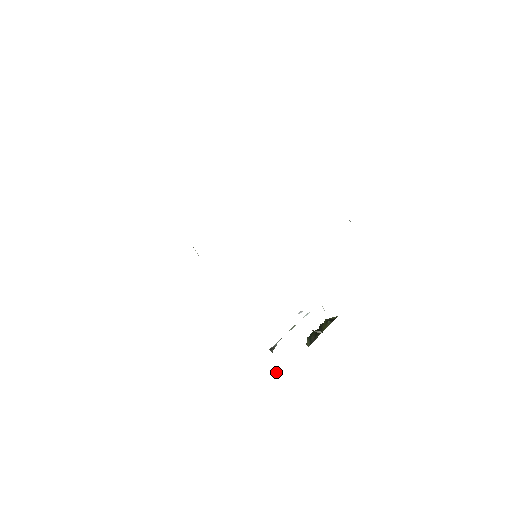
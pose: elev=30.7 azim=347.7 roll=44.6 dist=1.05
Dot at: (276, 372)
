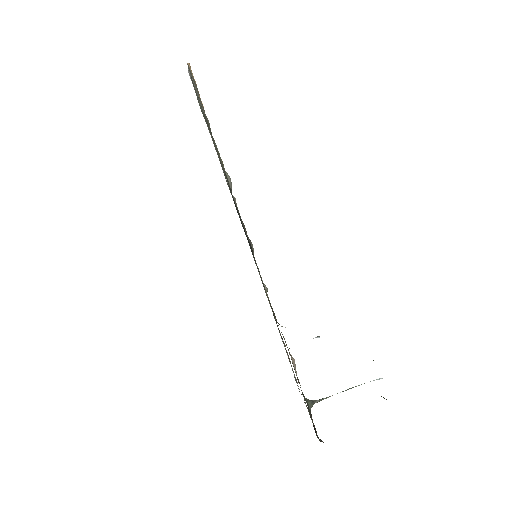
Dot at: occluded
